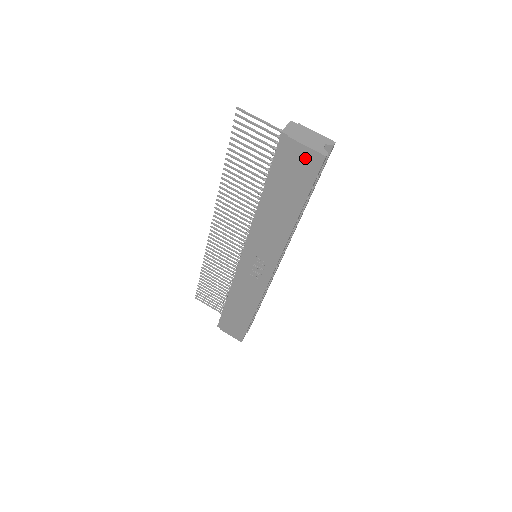
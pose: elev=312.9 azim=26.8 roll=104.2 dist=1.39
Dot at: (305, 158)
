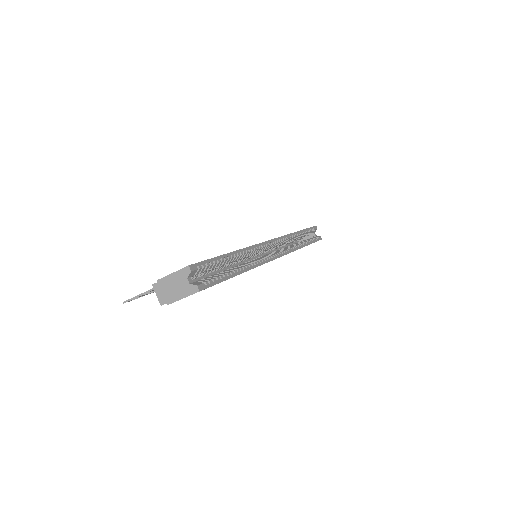
Dot at: occluded
